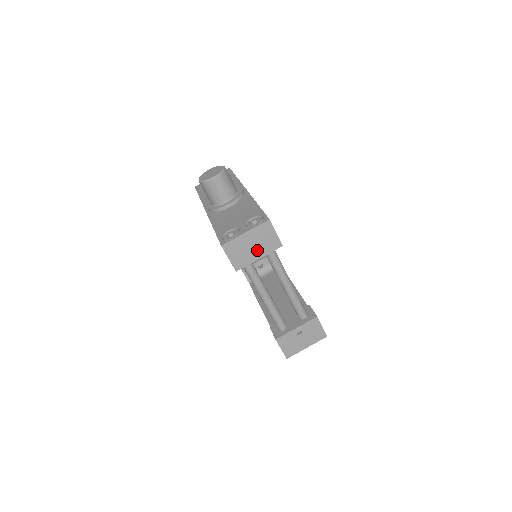
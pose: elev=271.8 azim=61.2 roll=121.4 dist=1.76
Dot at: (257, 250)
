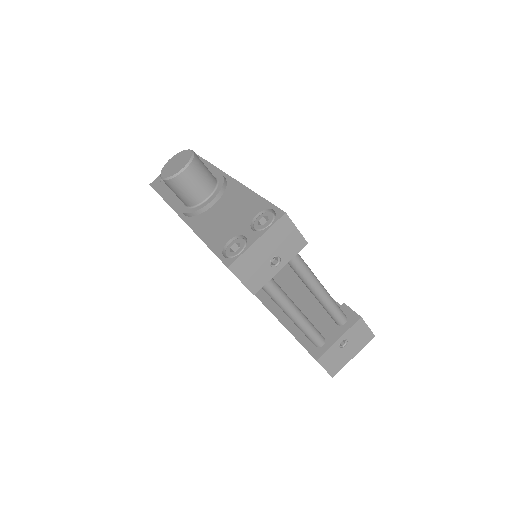
Dot at: (275, 258)
